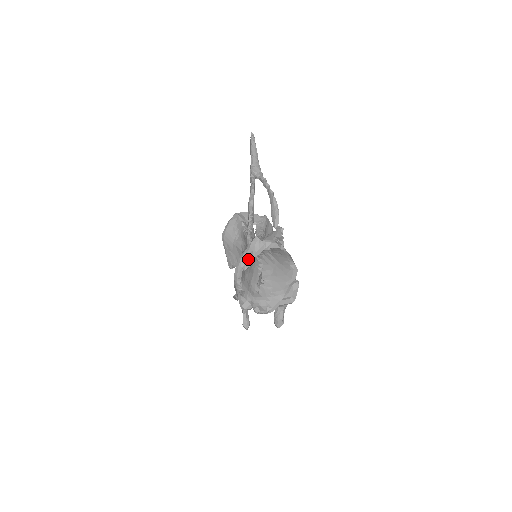
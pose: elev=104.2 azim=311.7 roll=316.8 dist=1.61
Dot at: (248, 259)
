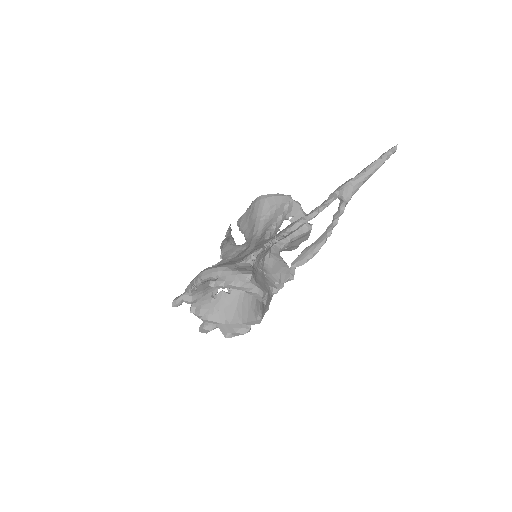
Dot at: (222, 282)
